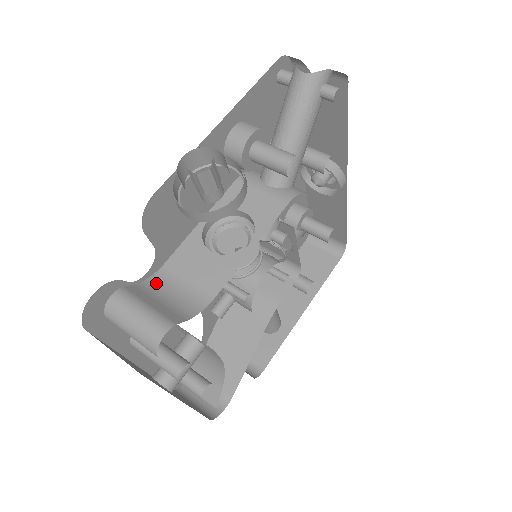
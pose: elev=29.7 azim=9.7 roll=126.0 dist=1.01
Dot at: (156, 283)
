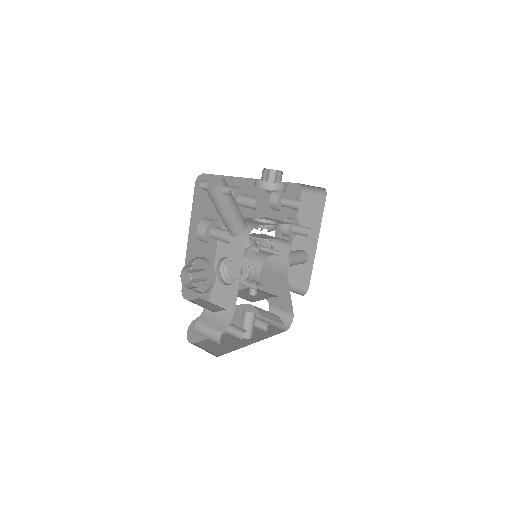
Dot at: occluded
